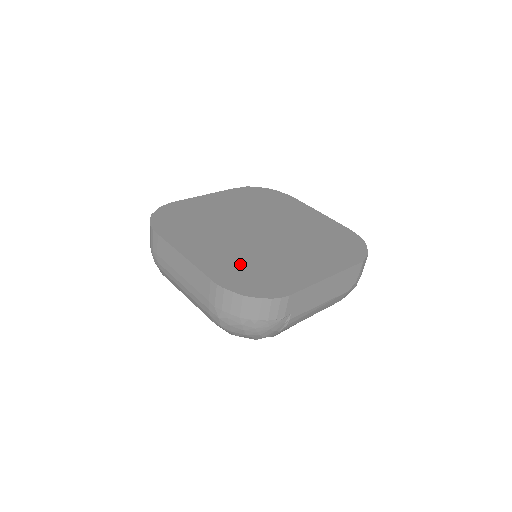
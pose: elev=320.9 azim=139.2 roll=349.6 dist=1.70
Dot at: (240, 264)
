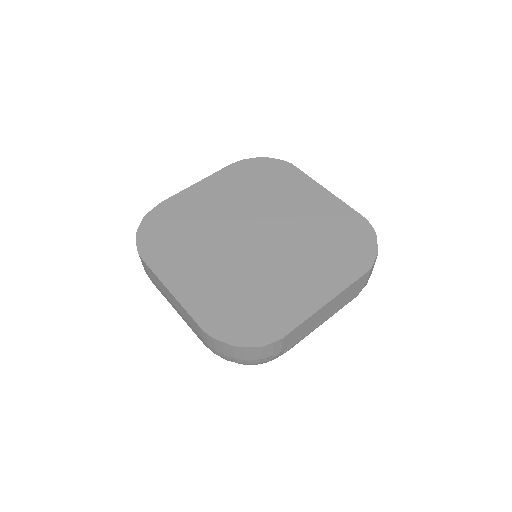
Dot at: (231, 296)
